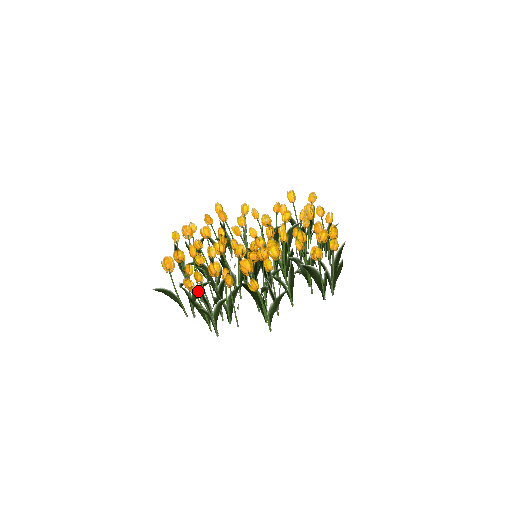
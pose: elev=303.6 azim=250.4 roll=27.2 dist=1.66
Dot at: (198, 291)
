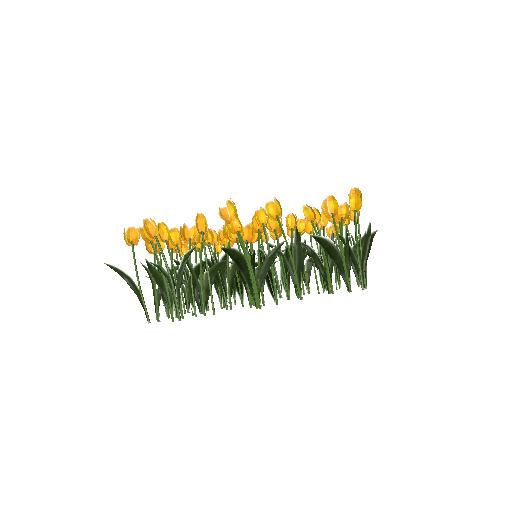
Dot at: (155, 232)
